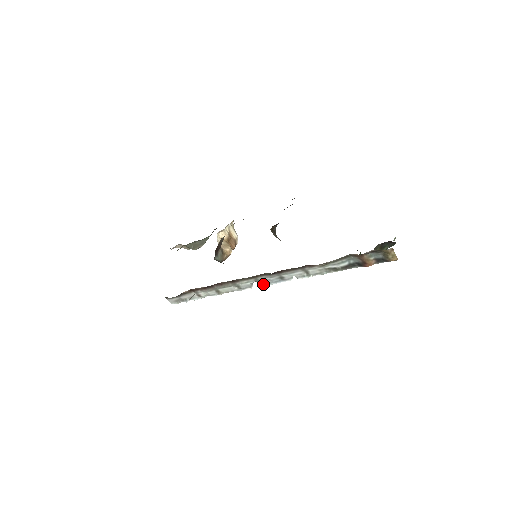
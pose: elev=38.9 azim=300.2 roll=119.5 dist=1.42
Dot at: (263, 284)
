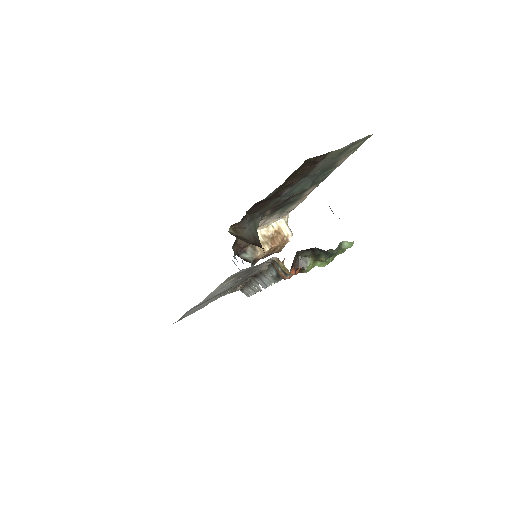
Dot at: (262, 287)
